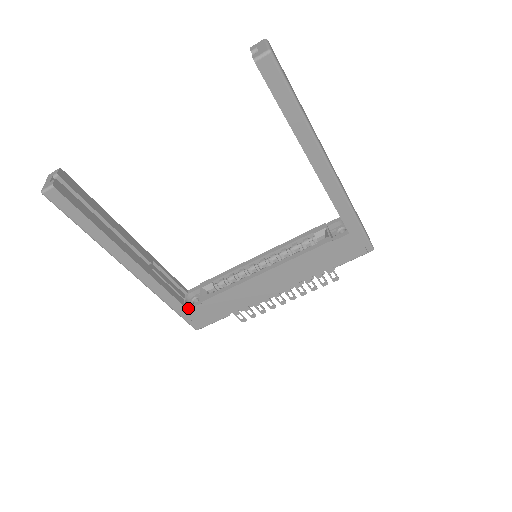
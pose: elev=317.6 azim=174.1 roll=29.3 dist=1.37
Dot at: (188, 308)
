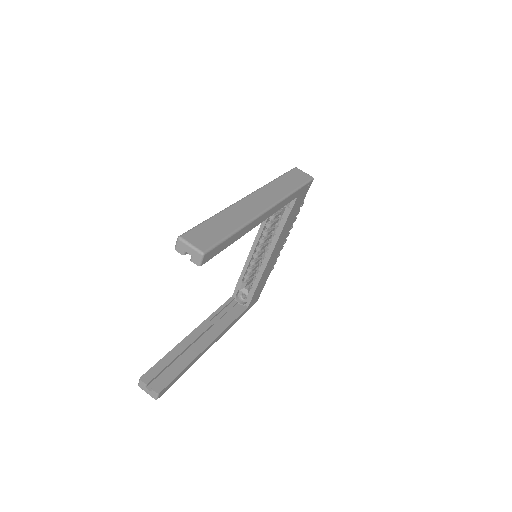
Dot at: (247, 306)
